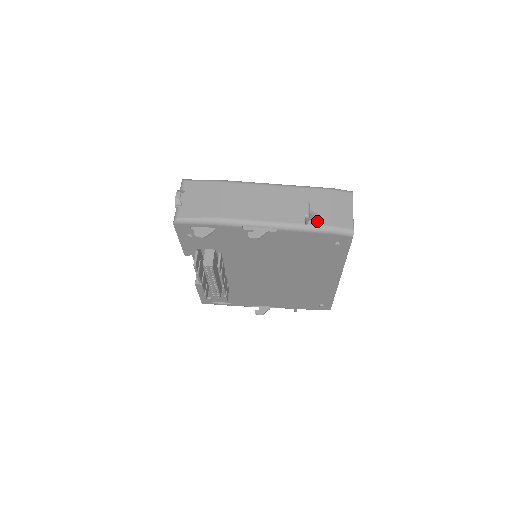
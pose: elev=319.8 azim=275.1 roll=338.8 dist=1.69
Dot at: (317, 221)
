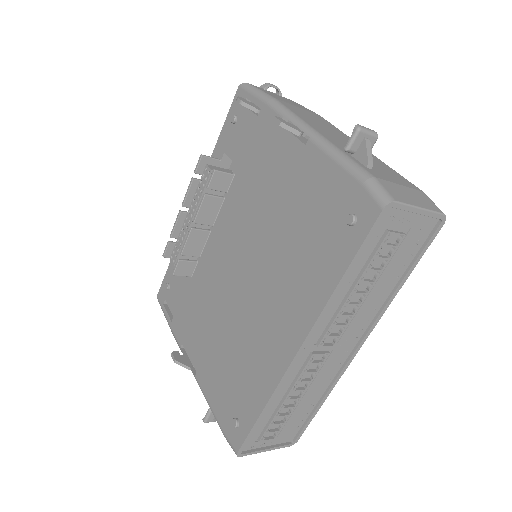
Dot at: (362, 164)
